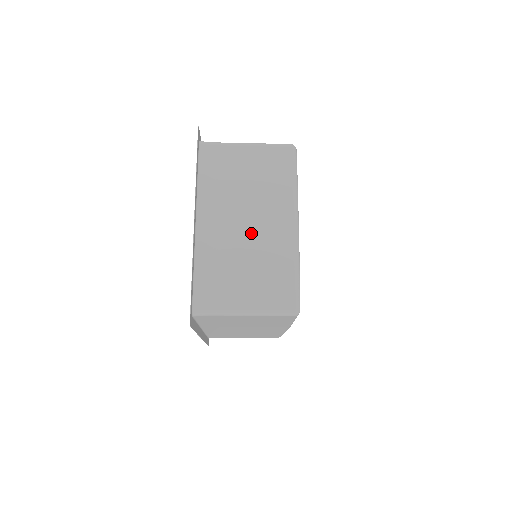
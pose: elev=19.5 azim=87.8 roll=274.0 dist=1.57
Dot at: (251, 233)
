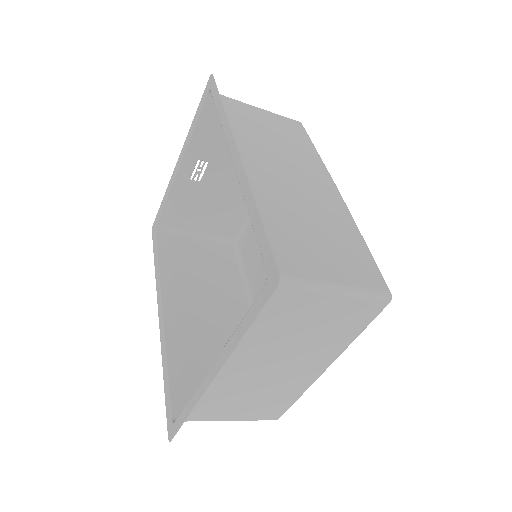
Dot at: (273, 375)
